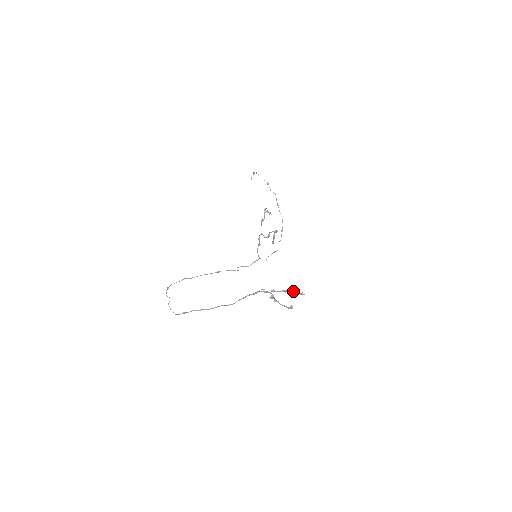
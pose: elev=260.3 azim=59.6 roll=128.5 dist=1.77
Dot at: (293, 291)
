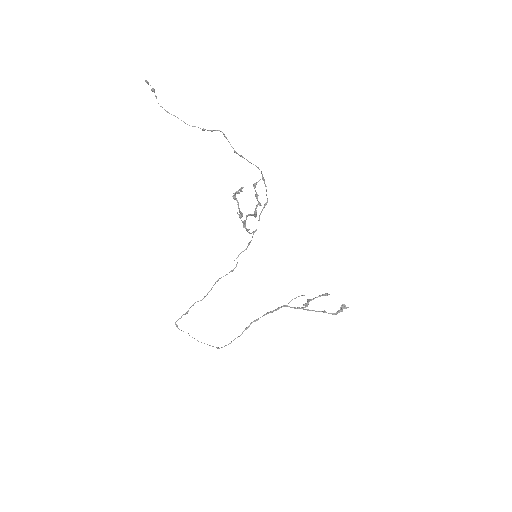
Dot at: occluded
